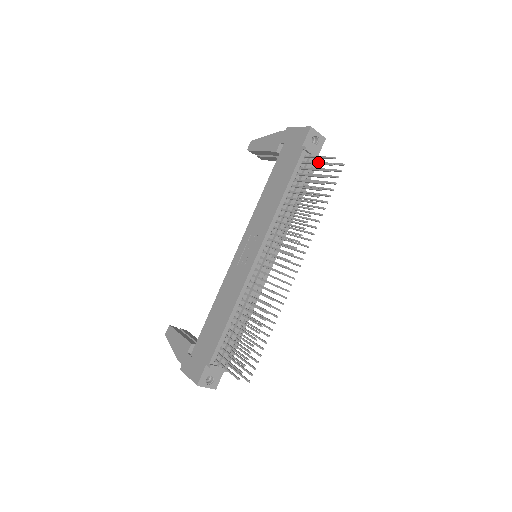
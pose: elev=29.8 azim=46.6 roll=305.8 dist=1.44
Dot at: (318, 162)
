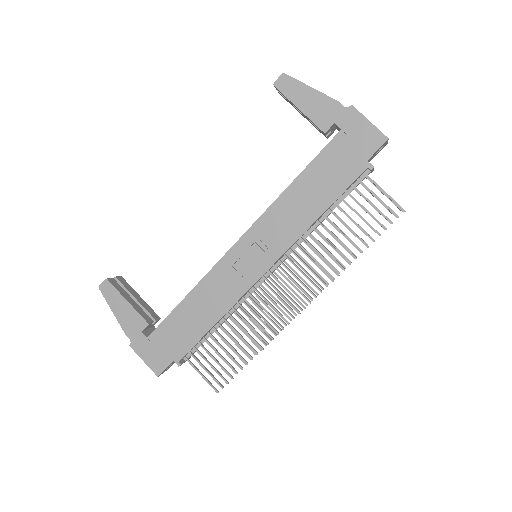
Dot at: occluded
